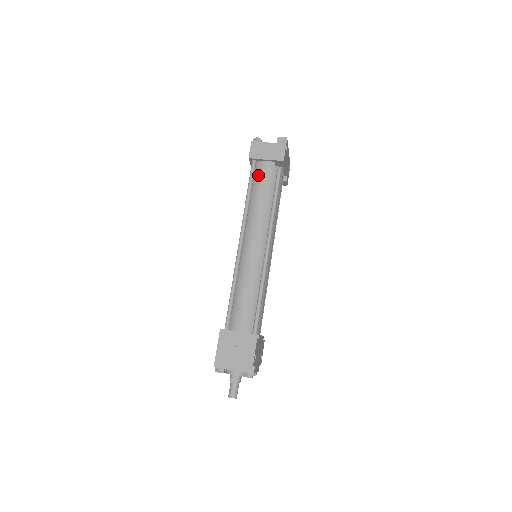
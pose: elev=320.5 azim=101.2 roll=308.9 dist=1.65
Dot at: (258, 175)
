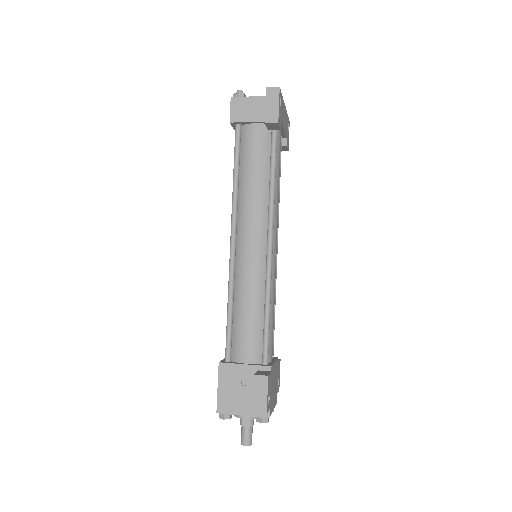
Dot at: (246, 145)
